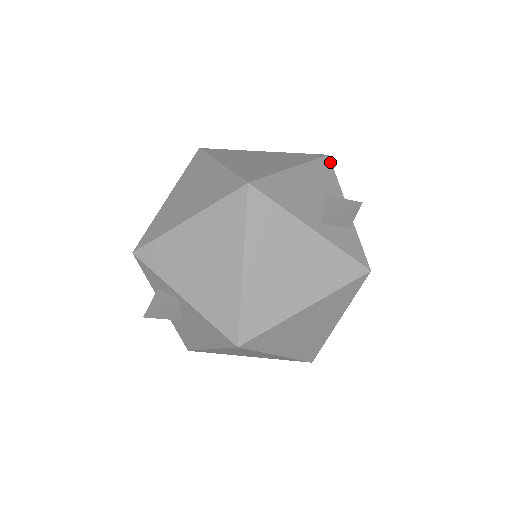
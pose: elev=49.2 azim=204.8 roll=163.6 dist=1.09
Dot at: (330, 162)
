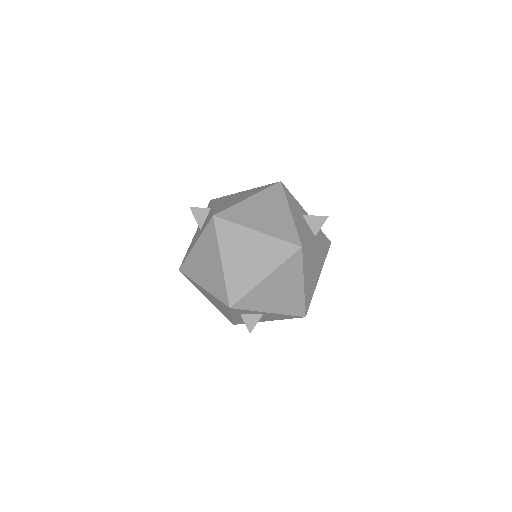
Dot at: (285, 187)
